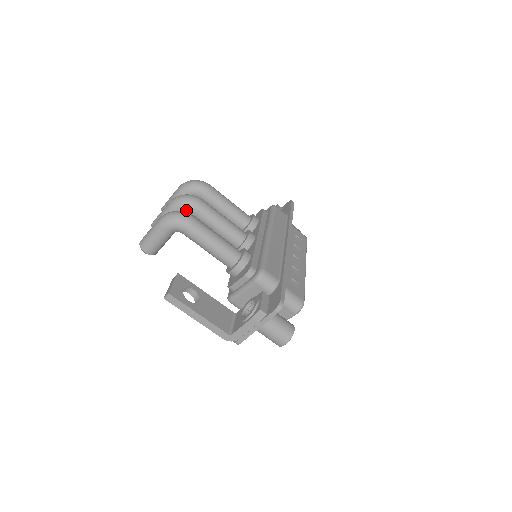
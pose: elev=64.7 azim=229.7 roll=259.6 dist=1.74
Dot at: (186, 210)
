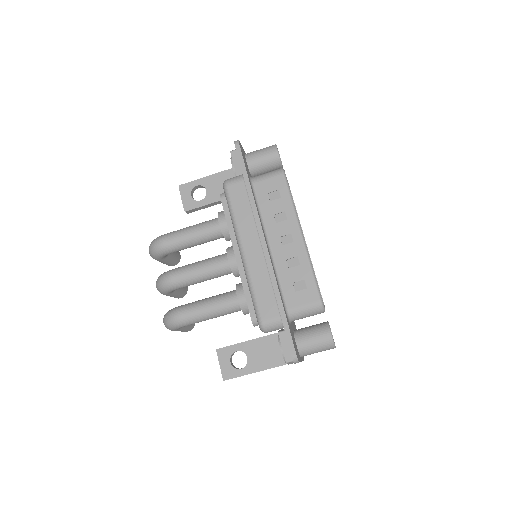
Dot at: (172, 291)
